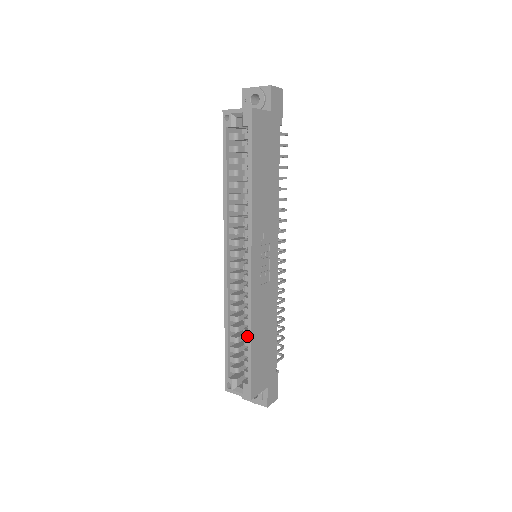
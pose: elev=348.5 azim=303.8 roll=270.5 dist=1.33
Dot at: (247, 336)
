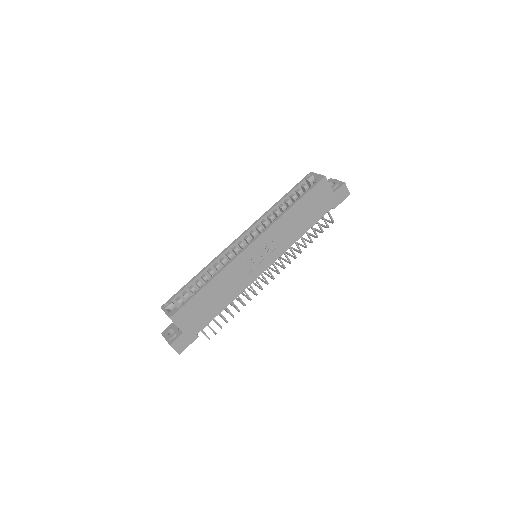
Dot at: occluded
